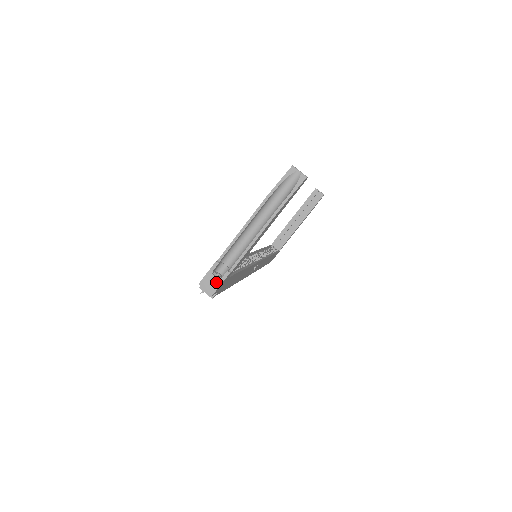
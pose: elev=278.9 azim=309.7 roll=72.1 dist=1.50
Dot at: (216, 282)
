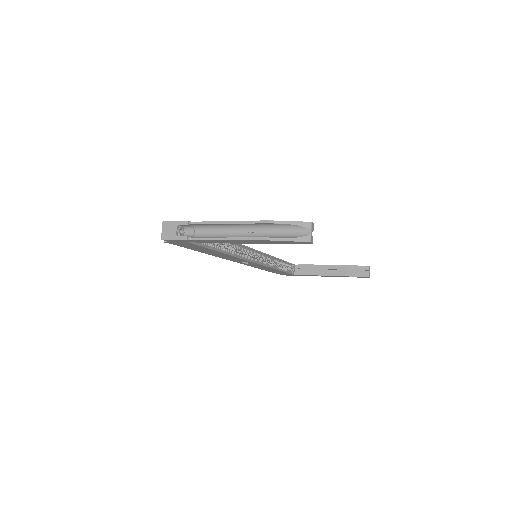
Dot at: (173, 234)
